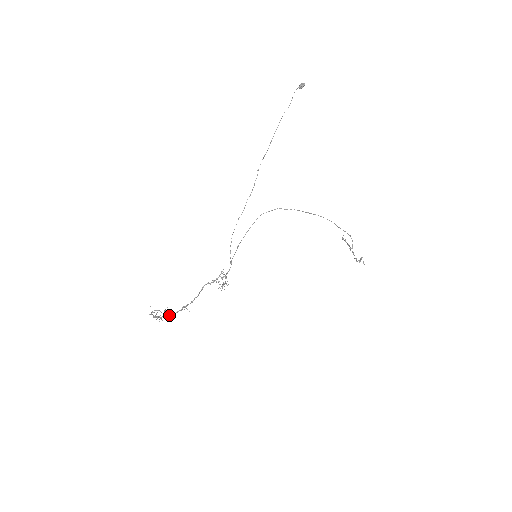
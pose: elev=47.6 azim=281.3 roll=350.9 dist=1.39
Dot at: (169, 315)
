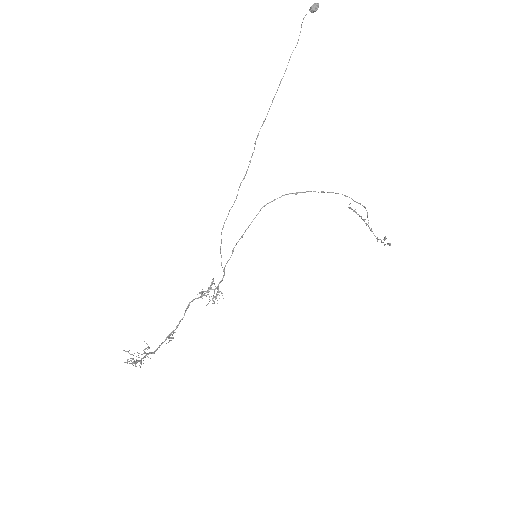
Dot at: (150, 353)
